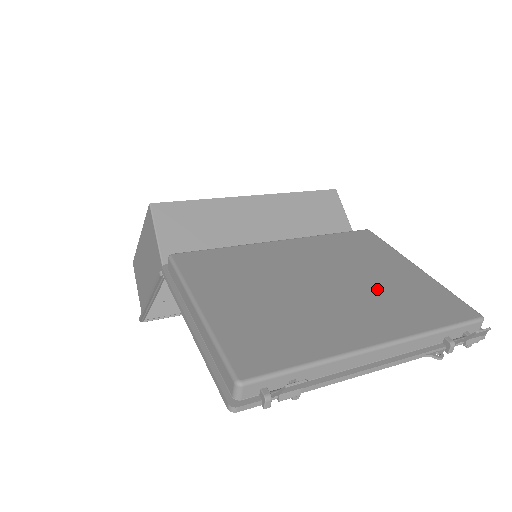
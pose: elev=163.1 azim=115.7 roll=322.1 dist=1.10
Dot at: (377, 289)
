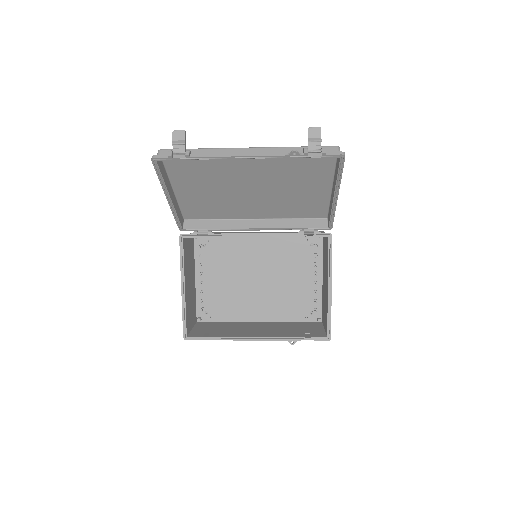
Dot at: (284, 177)
